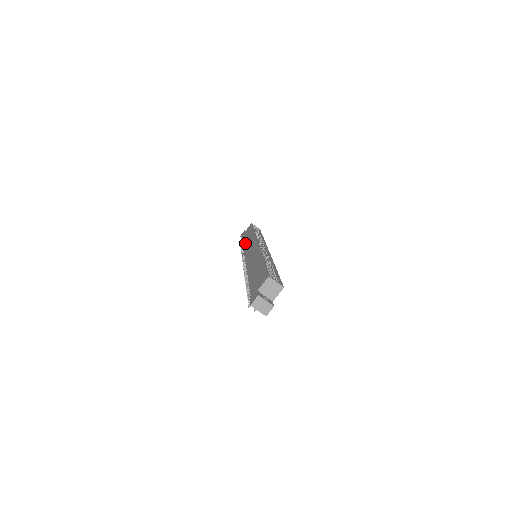
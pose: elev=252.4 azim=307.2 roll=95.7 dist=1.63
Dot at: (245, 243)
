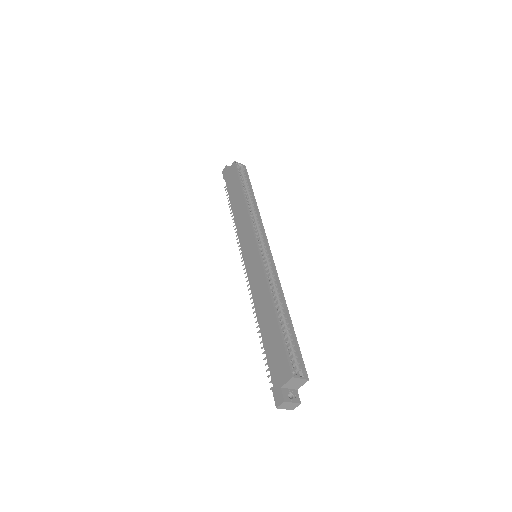
Dot at: (235, 212)
